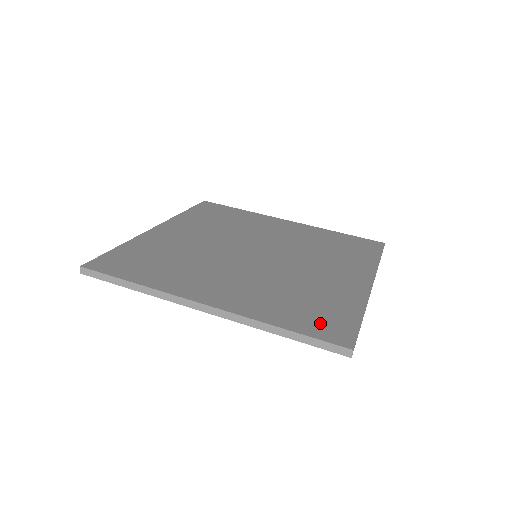
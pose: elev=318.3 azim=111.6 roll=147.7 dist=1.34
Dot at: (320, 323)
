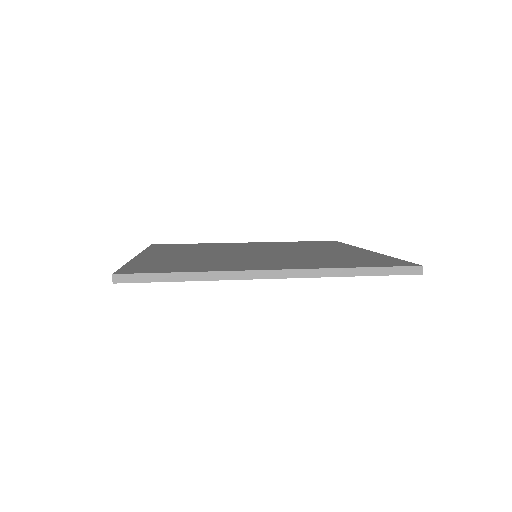
Dot at: (376, 263)
